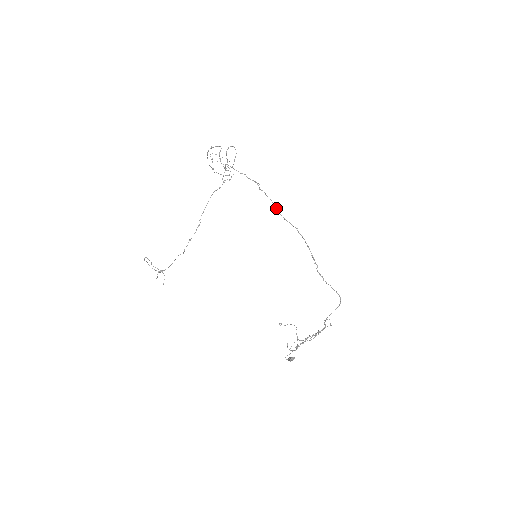
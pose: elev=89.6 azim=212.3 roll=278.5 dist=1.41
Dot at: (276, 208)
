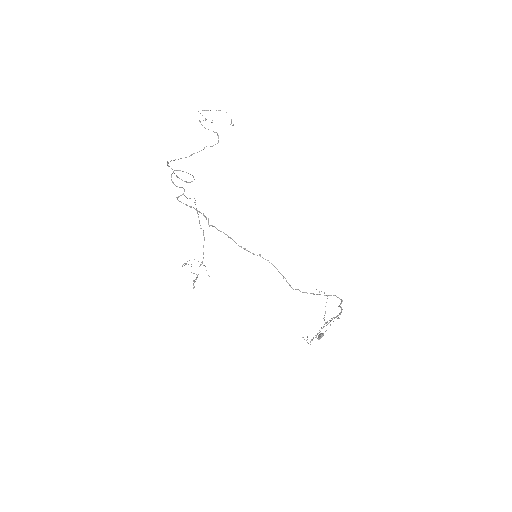
Dot at: occluded
